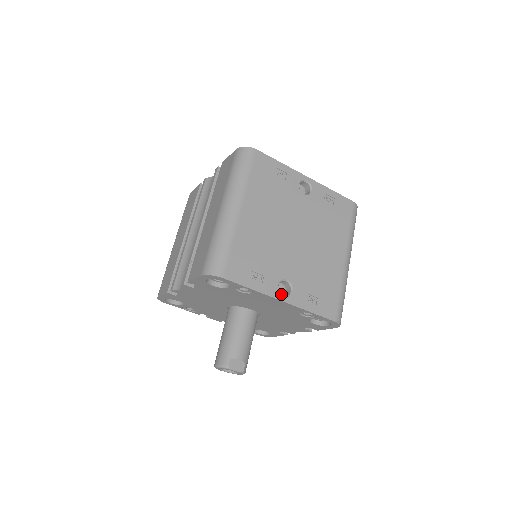
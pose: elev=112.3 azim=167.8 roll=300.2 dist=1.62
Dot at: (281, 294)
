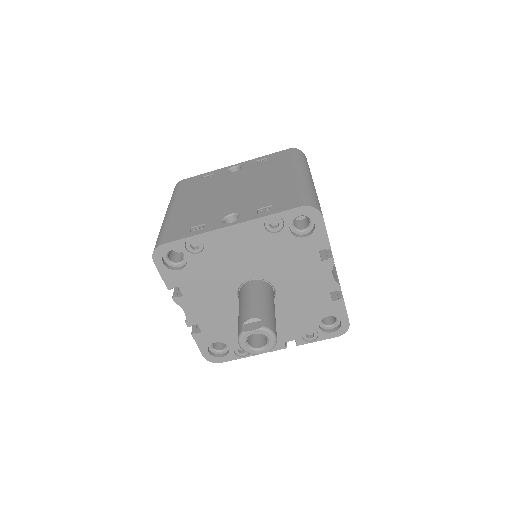
Dot at: (228, 224)
